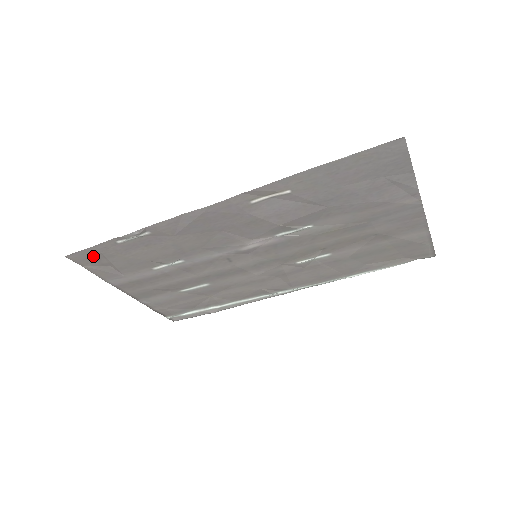
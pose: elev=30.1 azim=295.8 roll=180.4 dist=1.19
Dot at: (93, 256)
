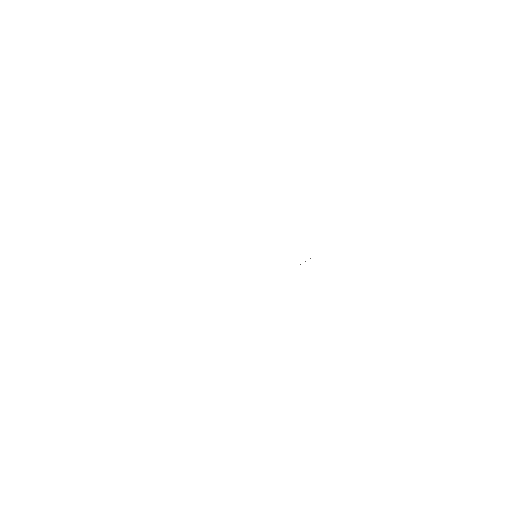
Dot at: occluded
